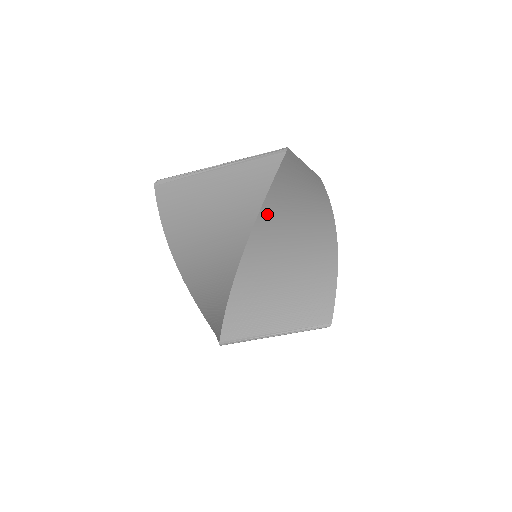
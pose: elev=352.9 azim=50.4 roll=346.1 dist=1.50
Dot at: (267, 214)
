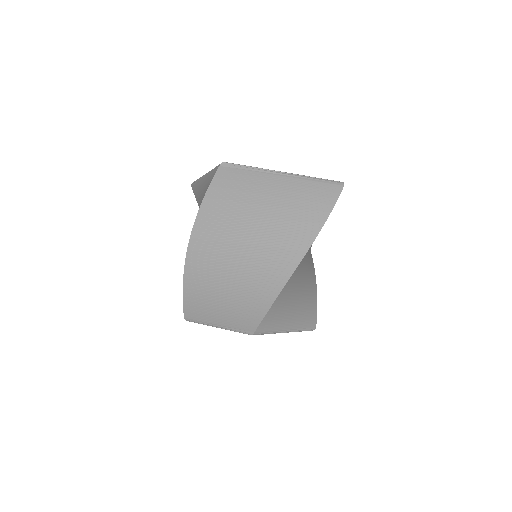
Dot at: occluded
